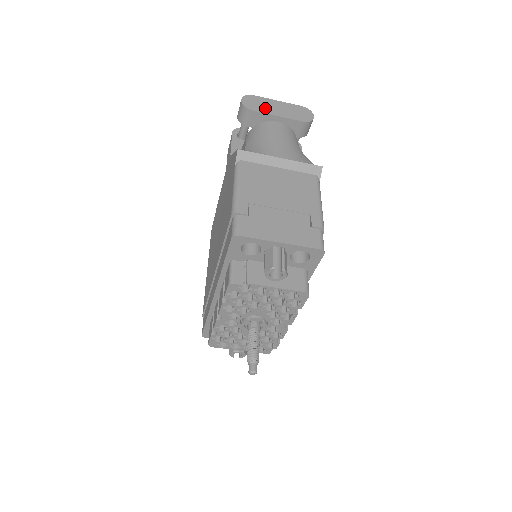
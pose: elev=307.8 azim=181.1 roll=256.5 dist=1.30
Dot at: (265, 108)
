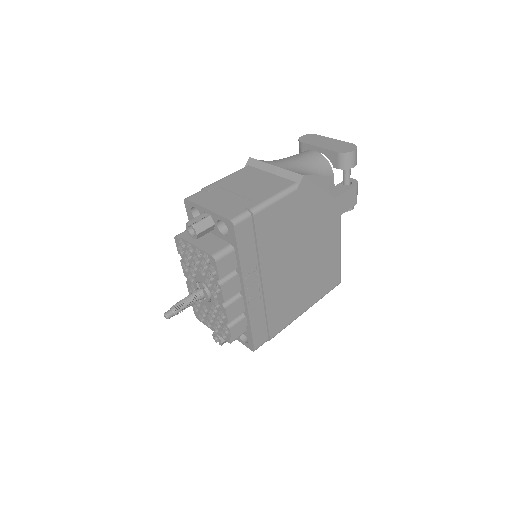
Dot at: (315, 142)
